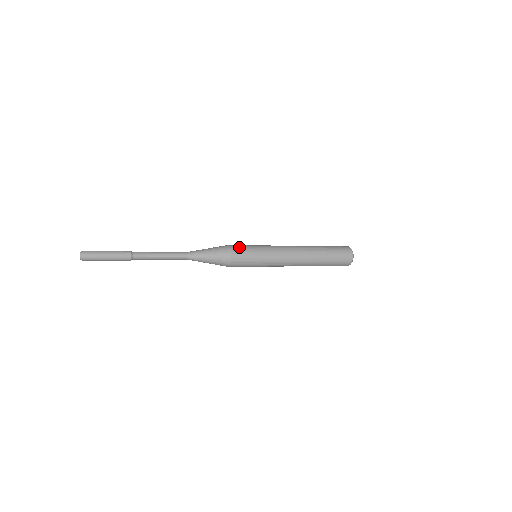
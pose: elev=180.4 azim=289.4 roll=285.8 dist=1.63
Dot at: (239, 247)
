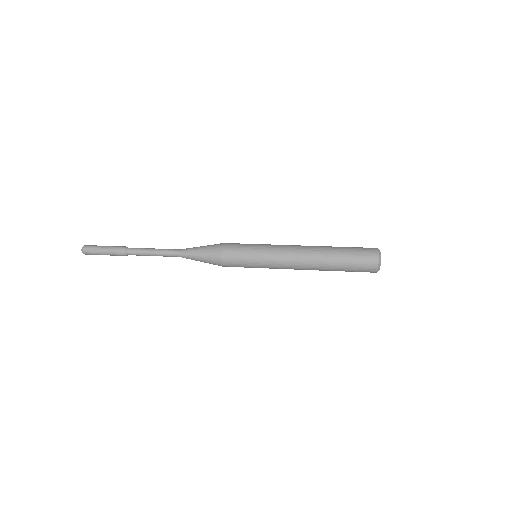
Dot at: (232, 249)
